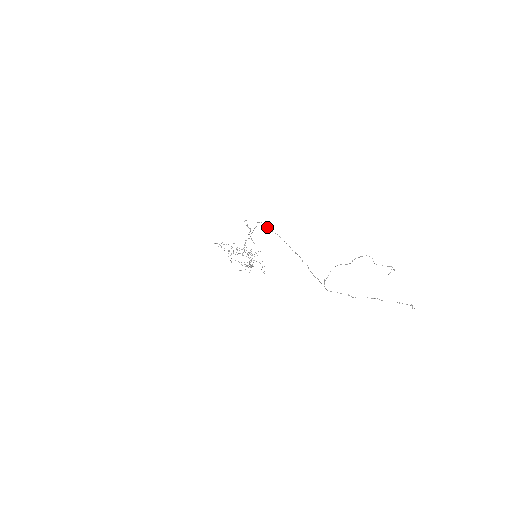
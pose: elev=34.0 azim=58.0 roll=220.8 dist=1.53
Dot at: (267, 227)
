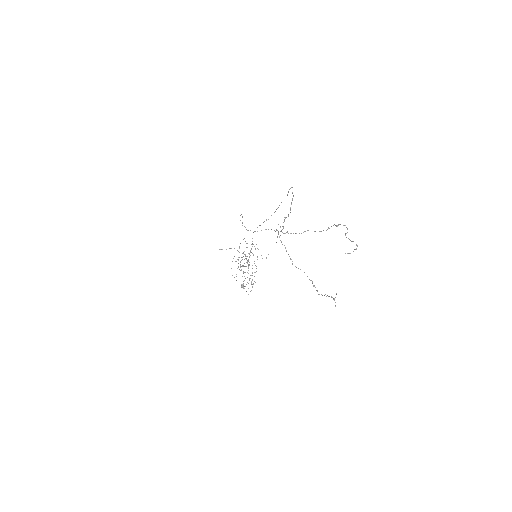
Dot at: occluded
